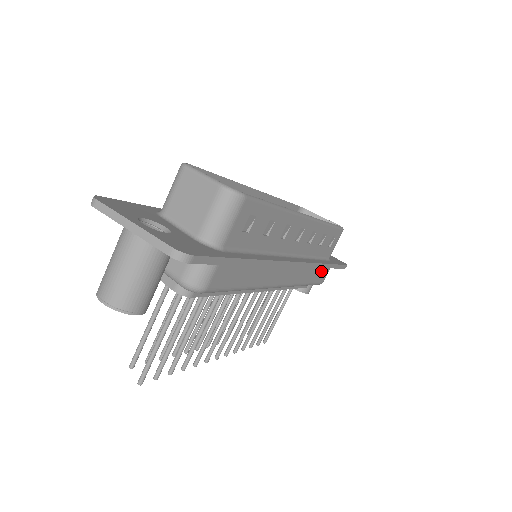
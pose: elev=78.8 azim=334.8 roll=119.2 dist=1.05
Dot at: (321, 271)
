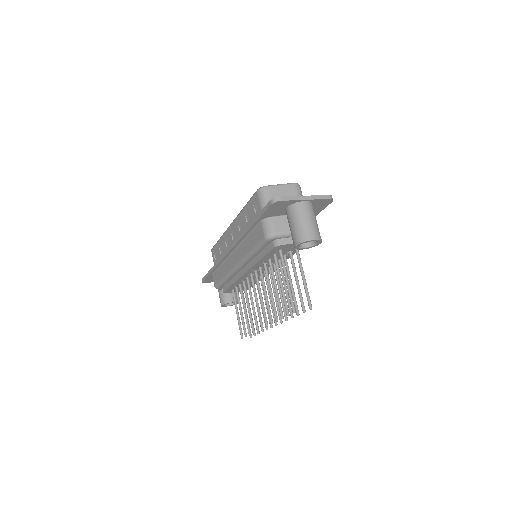
Dot at: occluded
